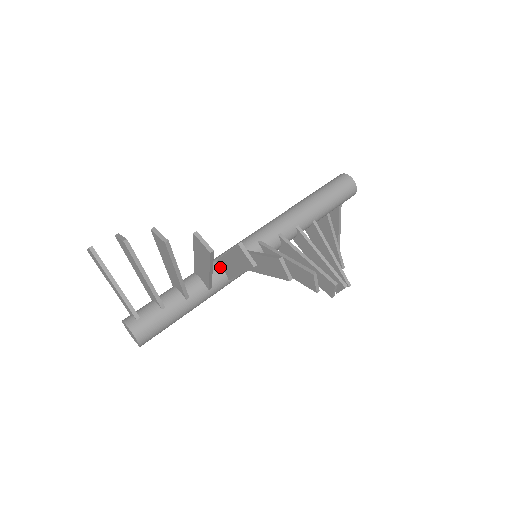
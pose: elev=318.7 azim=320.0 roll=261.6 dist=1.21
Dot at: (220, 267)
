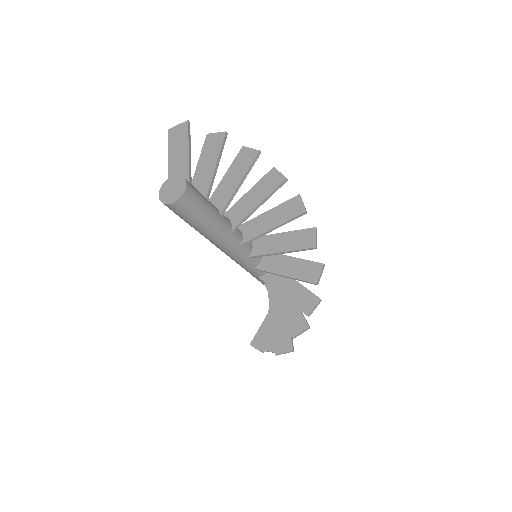
Dot at: (240, 230)
